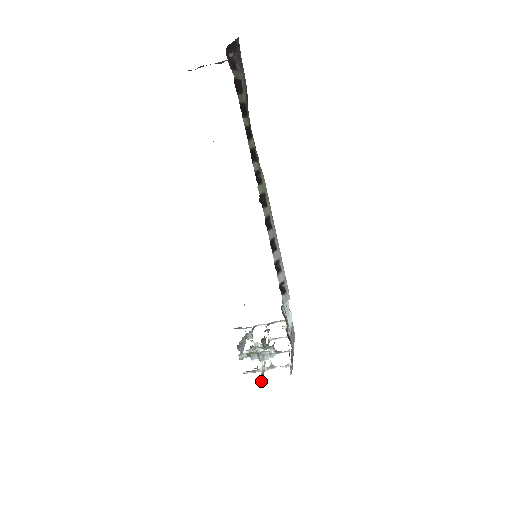
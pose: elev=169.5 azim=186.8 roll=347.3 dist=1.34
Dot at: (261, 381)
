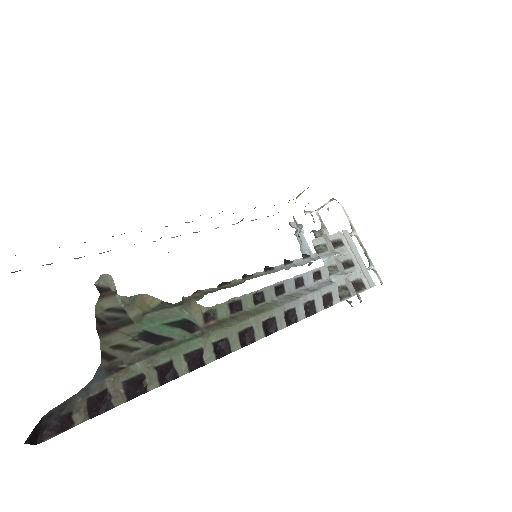
Dot at: (361, 301)
